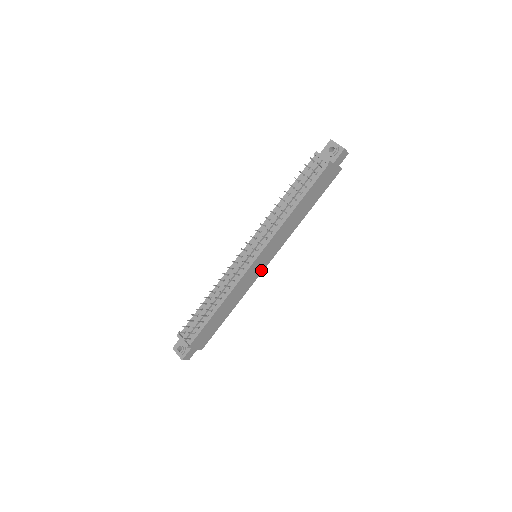
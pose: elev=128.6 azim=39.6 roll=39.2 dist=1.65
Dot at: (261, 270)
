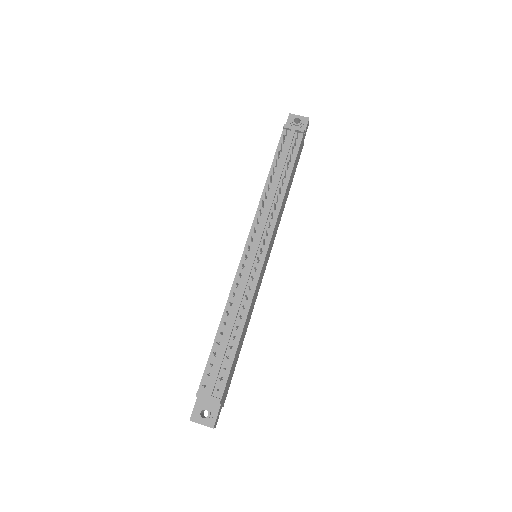
Dot at: (263, 273)
